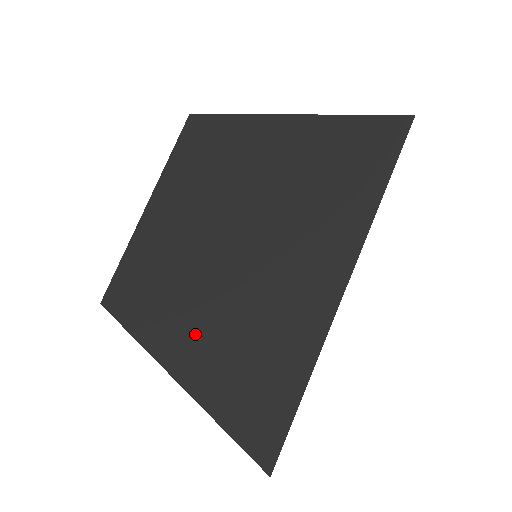
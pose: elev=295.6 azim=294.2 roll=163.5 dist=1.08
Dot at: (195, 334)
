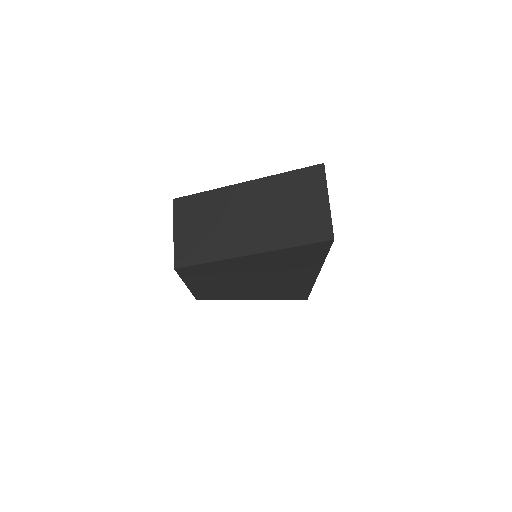
Dot at: (250, 295)
